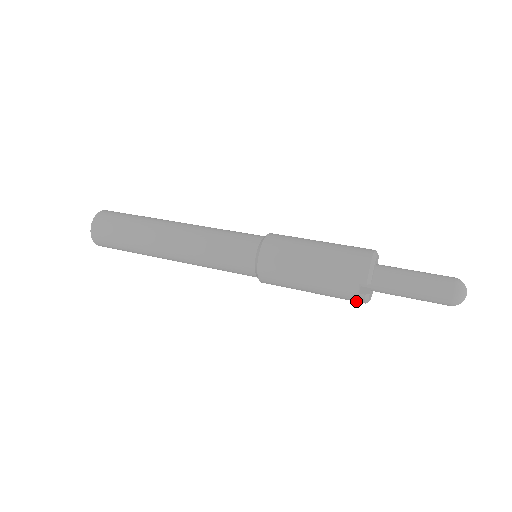
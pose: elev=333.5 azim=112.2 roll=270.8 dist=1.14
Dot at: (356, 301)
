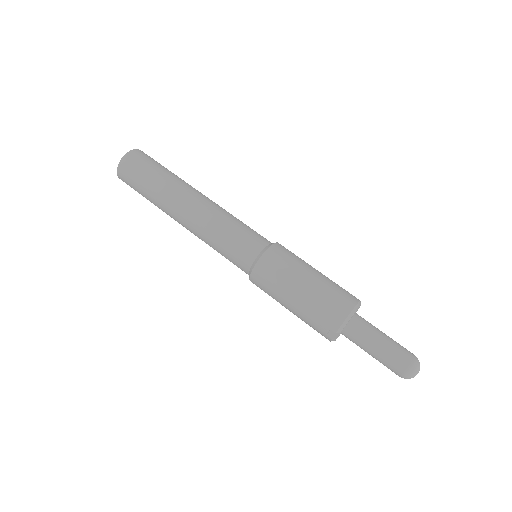
Dot at: occluded
